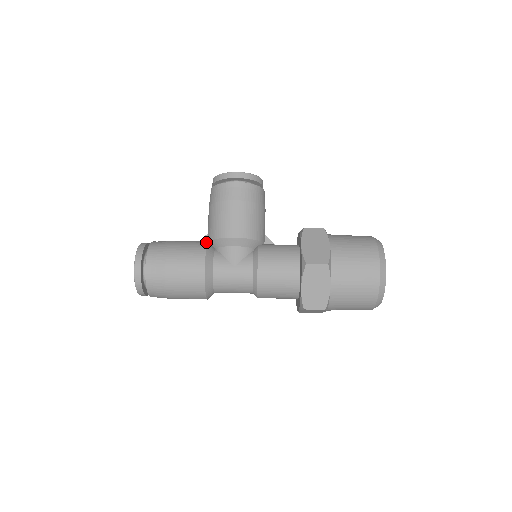
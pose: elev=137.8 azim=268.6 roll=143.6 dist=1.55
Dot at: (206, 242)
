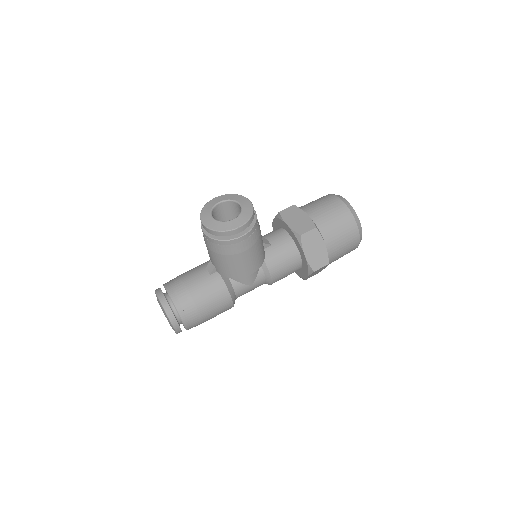
Dot at: (221, 279)
